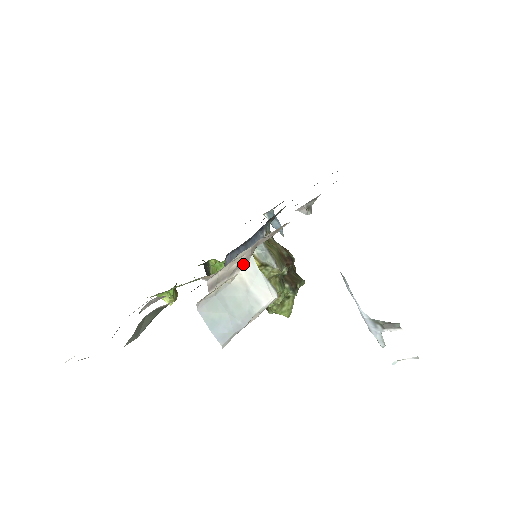
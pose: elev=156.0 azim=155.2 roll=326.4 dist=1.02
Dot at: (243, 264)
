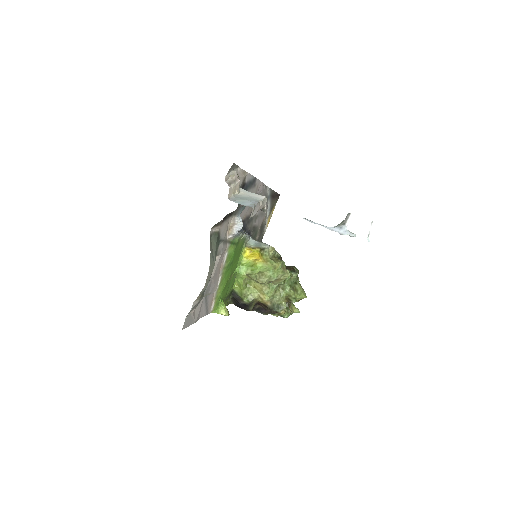
Dot at: (237, 179)
